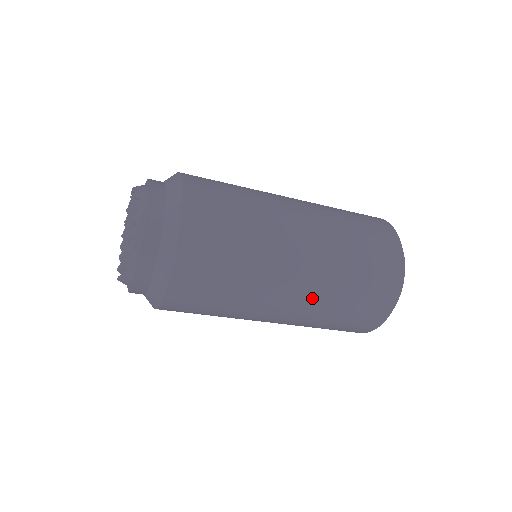
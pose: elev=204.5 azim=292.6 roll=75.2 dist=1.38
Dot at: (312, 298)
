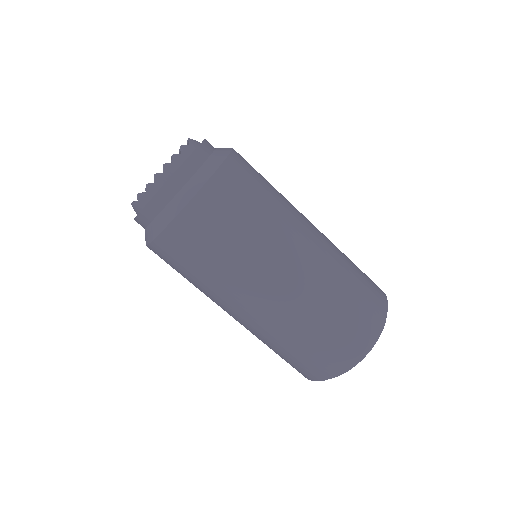
Dot at: (327, 251)
